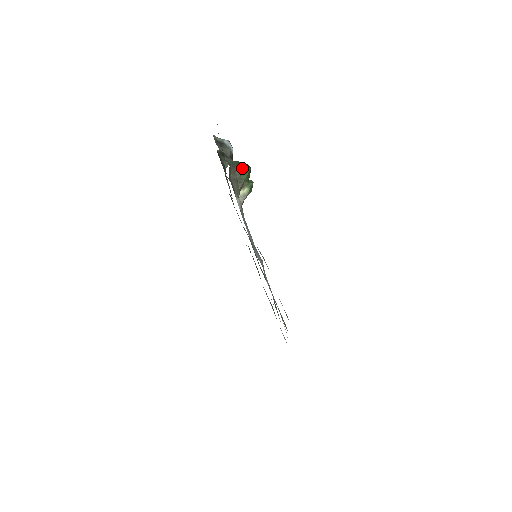
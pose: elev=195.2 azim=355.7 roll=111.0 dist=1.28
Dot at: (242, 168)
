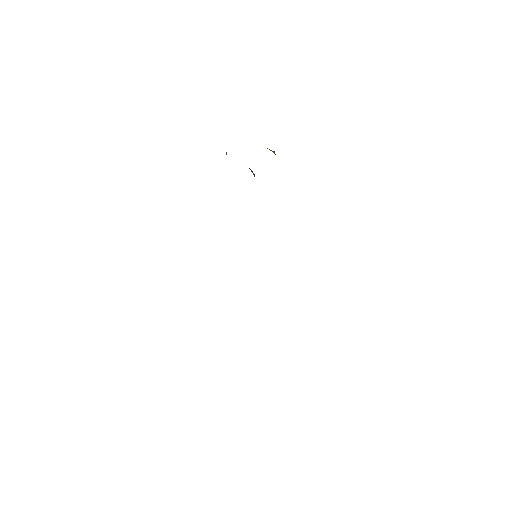
Dot at: occluded
